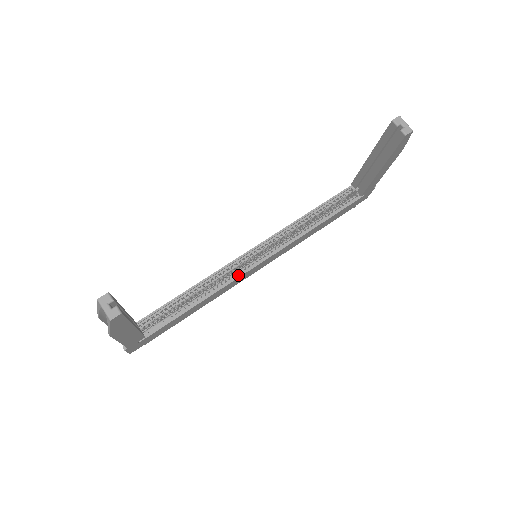
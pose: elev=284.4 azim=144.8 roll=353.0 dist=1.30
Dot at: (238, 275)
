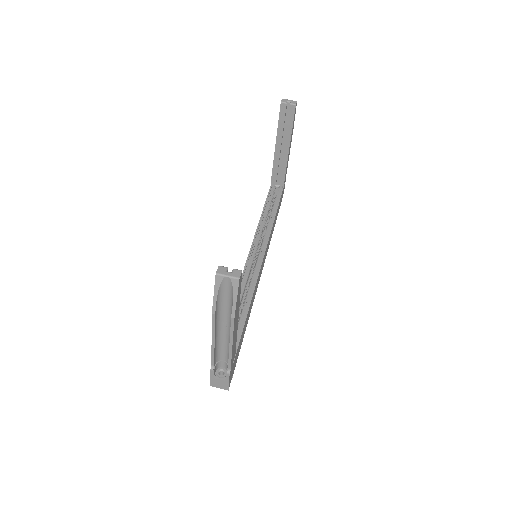
Dot at: (256, 275)
